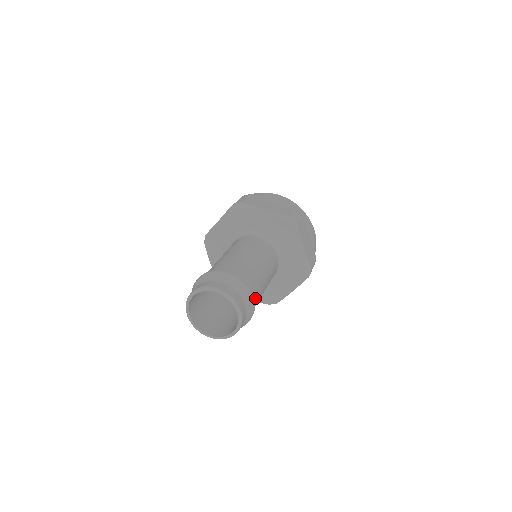
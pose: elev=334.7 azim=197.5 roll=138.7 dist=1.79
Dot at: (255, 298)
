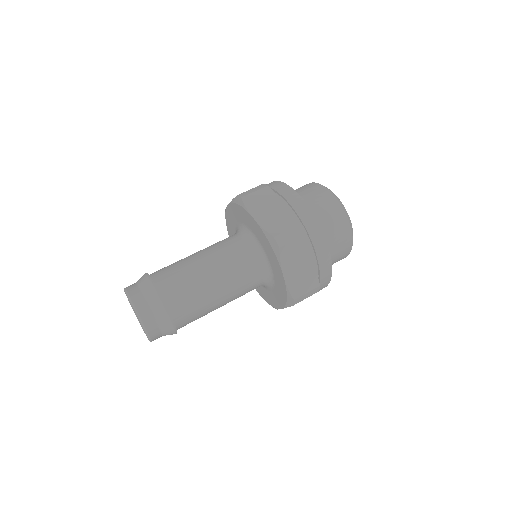
Dot at: occluded
